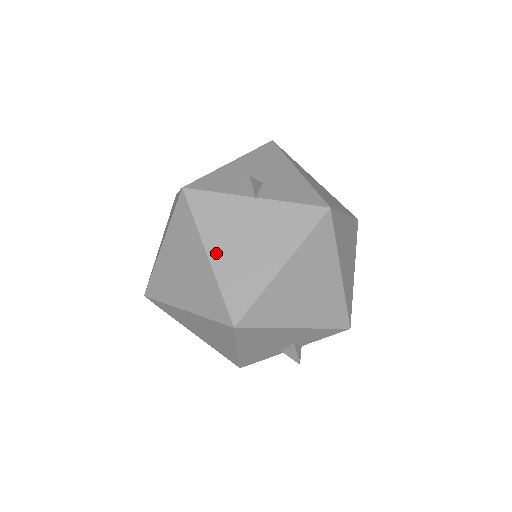
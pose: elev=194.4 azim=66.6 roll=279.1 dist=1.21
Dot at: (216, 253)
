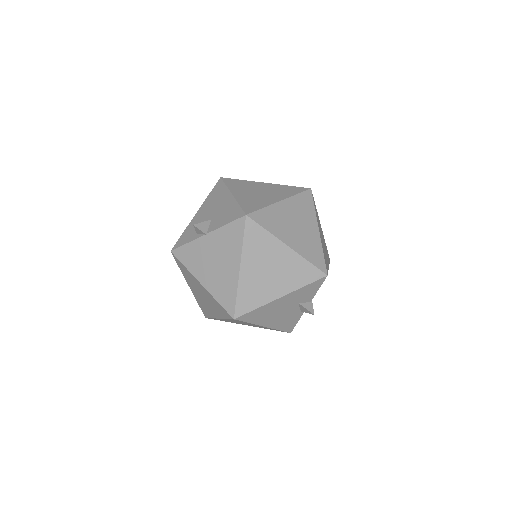
Dot at: (204, 280)
